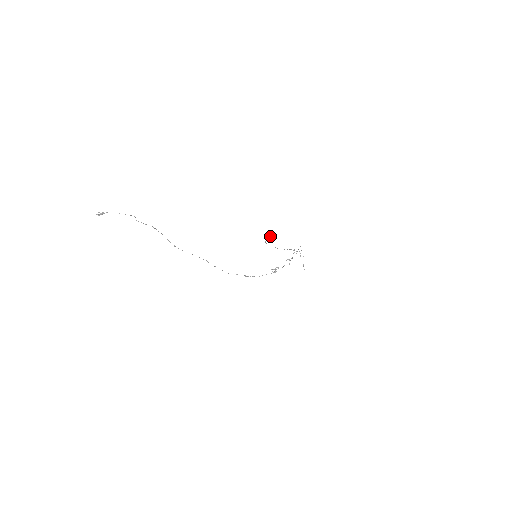
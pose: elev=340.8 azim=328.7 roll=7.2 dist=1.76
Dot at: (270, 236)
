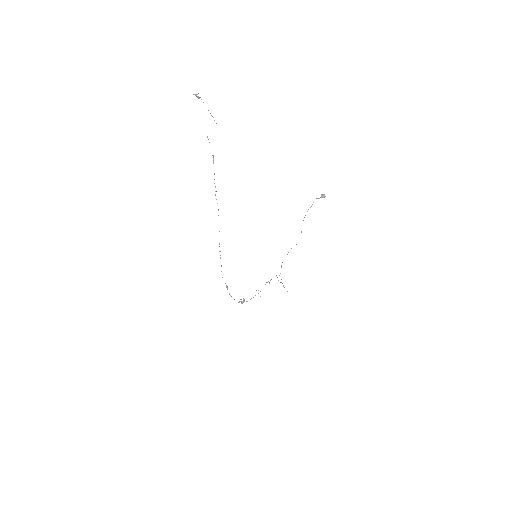
Dot at: occluded
